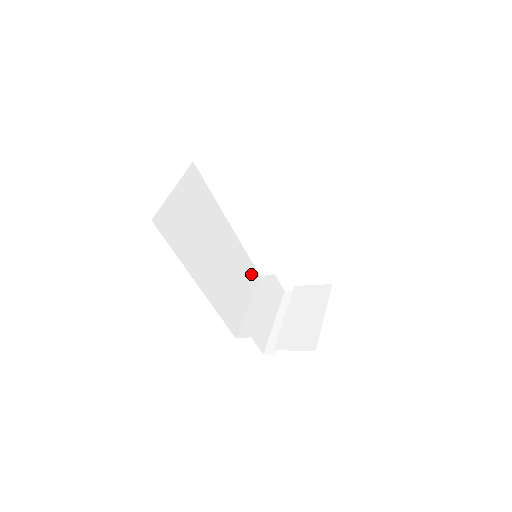
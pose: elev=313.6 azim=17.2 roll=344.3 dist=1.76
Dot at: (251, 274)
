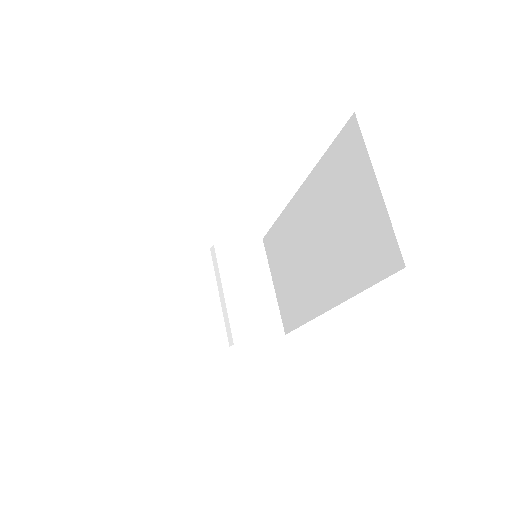
Dot at: occluded
